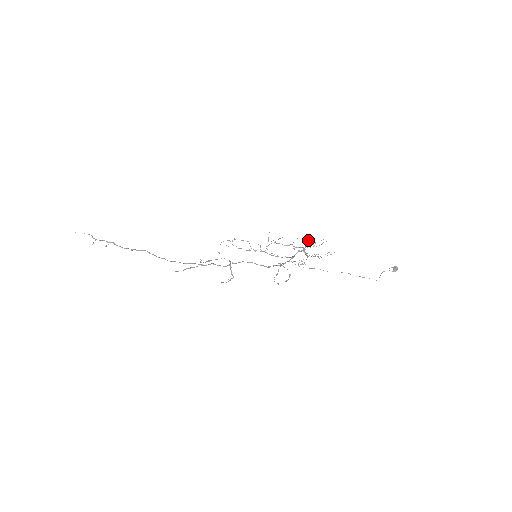
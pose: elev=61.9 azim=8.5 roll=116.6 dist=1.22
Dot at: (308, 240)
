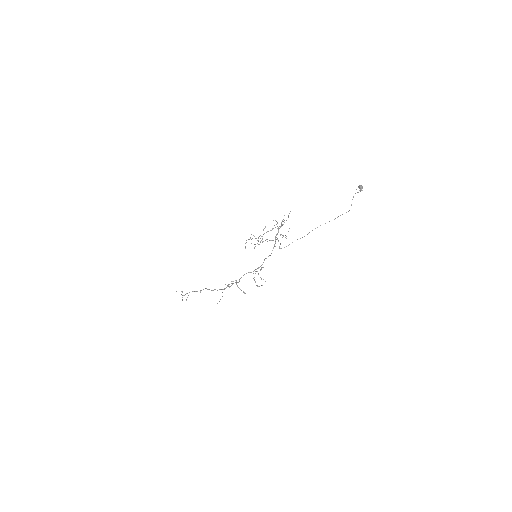
Dot at: (277, 222)
